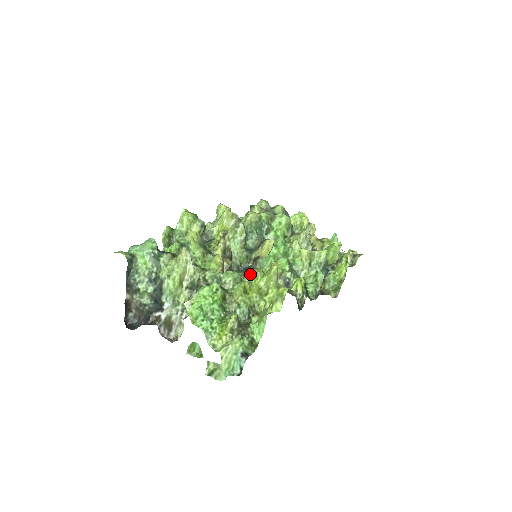
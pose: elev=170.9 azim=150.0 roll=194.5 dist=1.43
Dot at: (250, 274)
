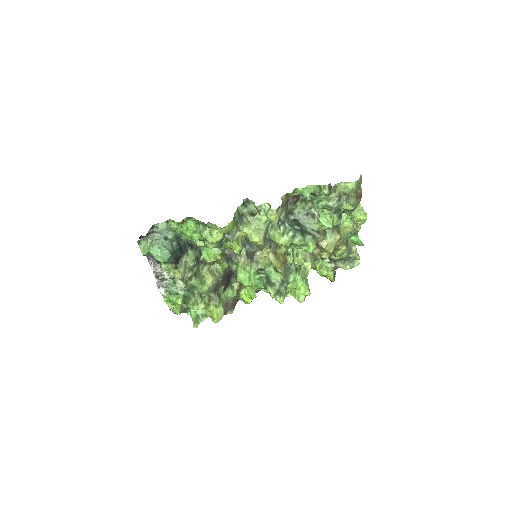
Dot at: occluded
